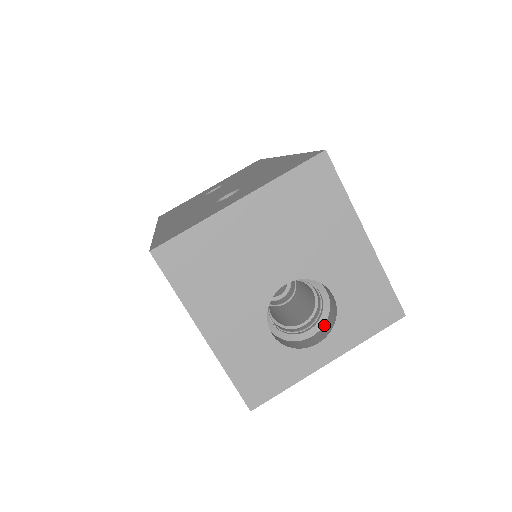
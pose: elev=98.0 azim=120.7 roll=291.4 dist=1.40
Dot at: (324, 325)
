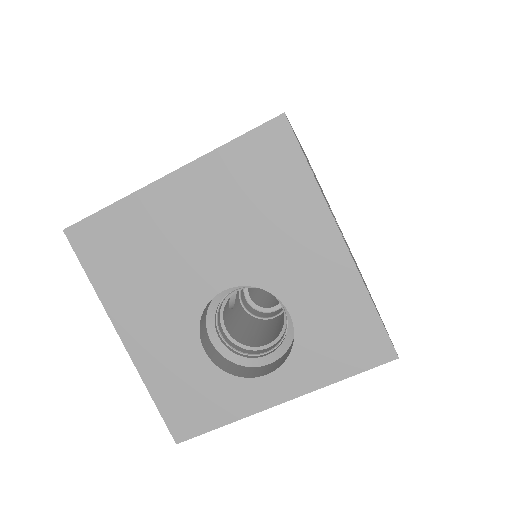
Dot at: (286, 352)
